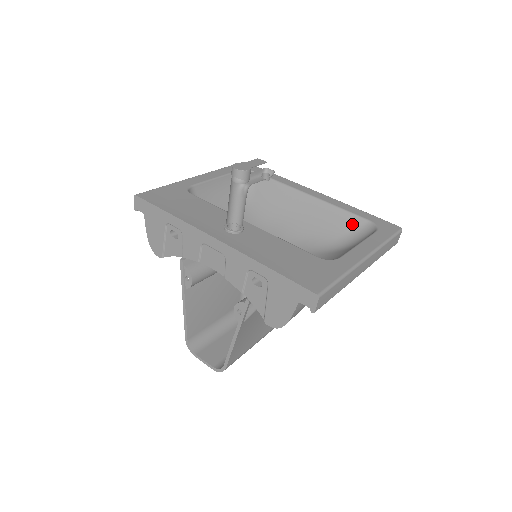
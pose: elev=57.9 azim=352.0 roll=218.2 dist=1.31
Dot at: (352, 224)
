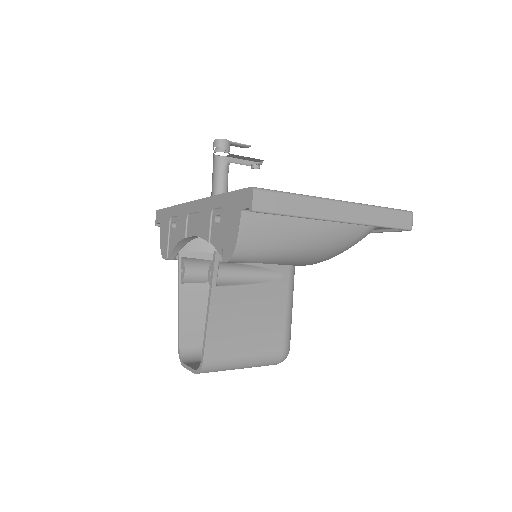
Dot at: occluded
